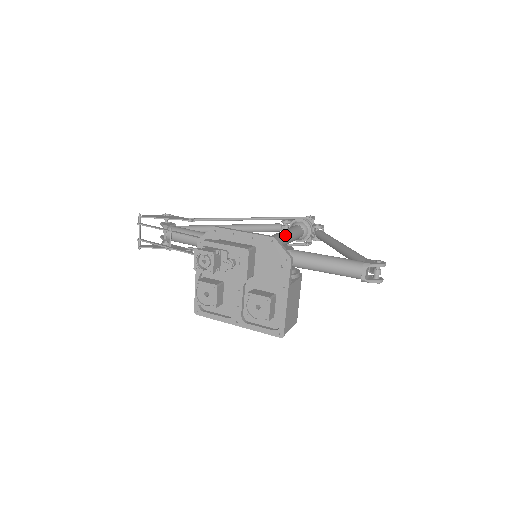
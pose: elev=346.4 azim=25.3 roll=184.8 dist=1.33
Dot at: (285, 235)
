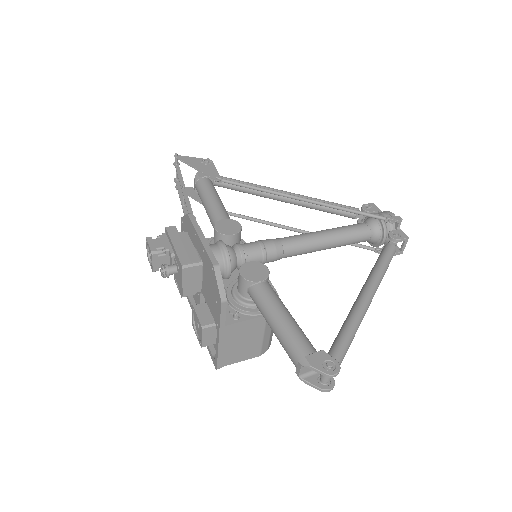
Dot at: (315, 240)
